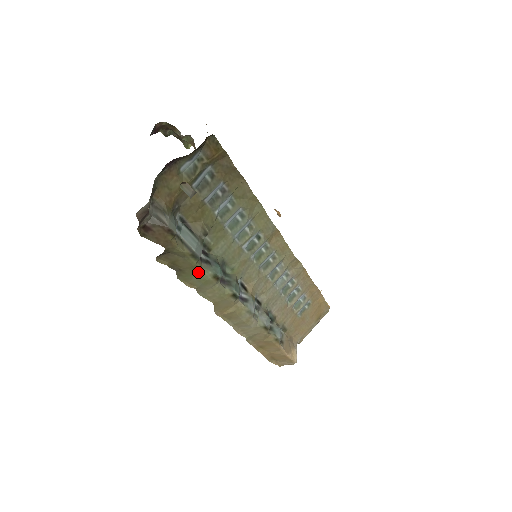
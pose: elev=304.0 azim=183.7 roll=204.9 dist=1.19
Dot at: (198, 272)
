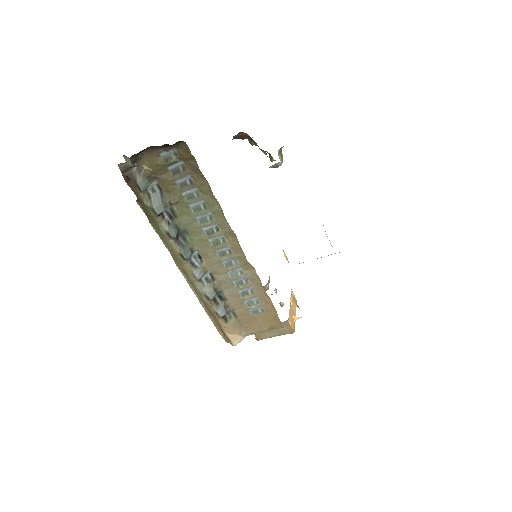
Dot at: (158, 224)
